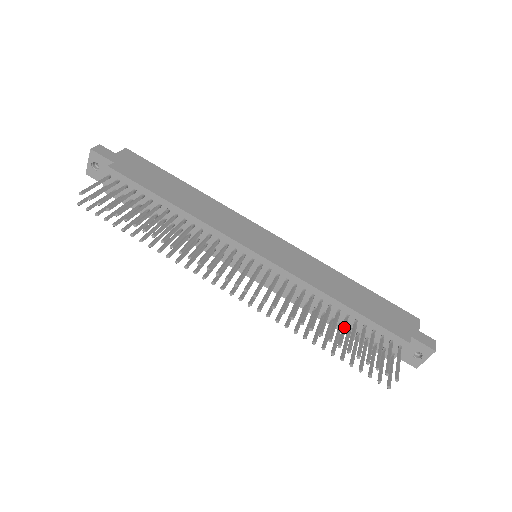
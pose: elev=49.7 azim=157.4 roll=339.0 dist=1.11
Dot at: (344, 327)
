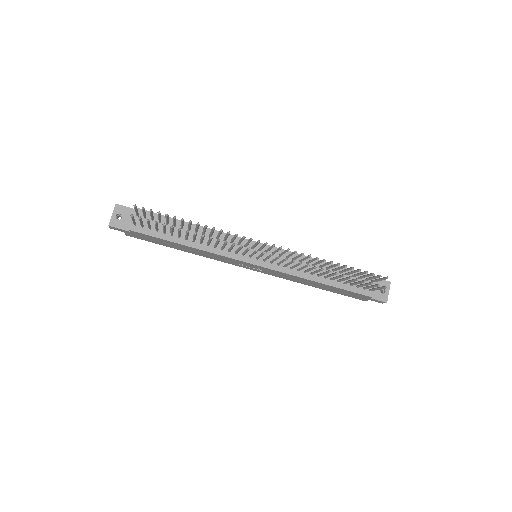
Dot at: (338, 267)
